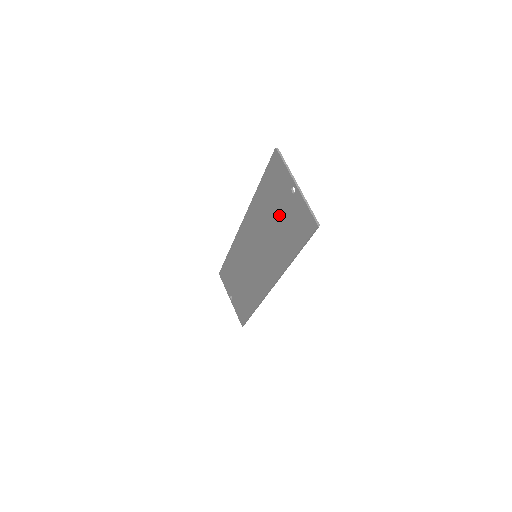
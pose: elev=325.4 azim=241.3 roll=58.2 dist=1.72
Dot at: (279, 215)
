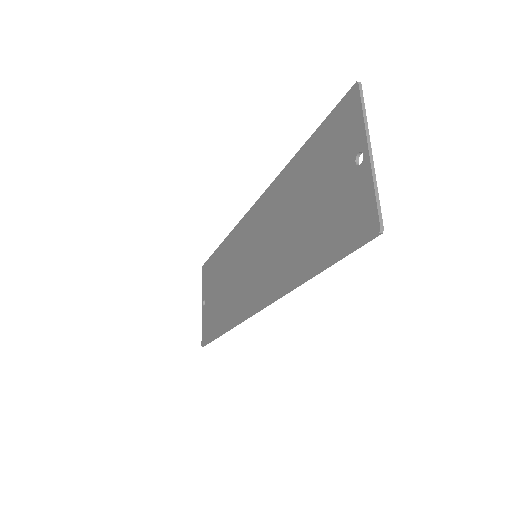
Dot at: (316, 199)
